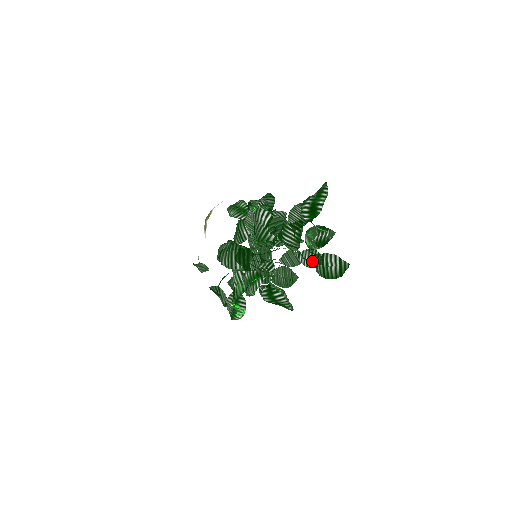
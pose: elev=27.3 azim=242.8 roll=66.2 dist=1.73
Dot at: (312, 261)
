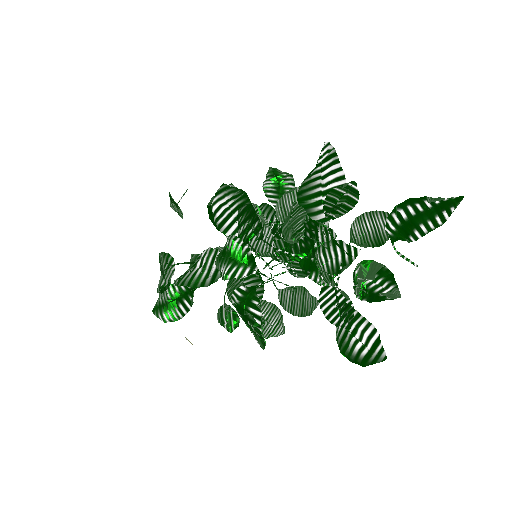
Dot at: (341, 307)
